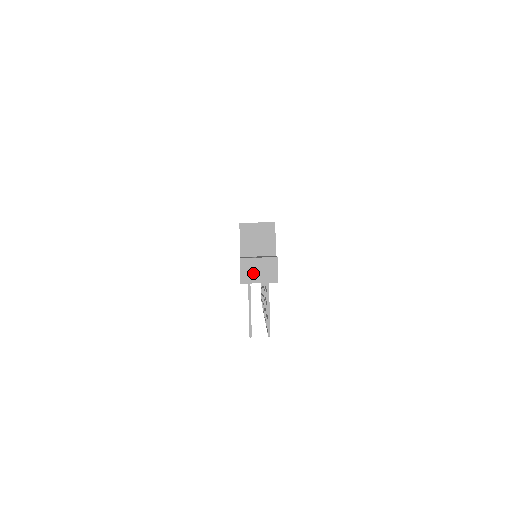
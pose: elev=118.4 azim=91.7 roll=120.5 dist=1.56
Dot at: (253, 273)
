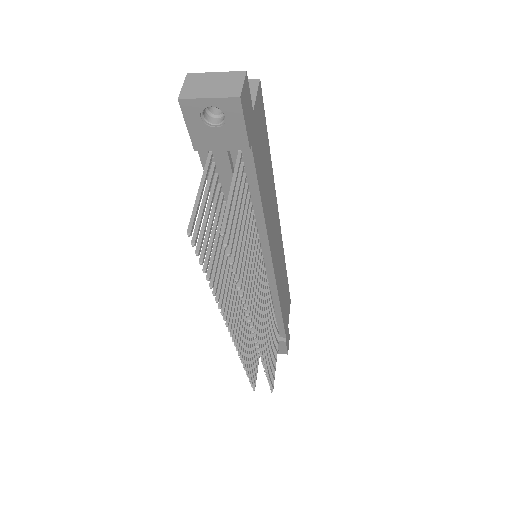
Dot at: (202, 88)
